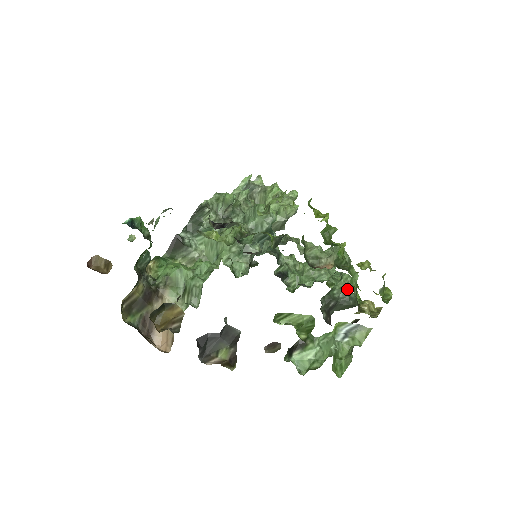
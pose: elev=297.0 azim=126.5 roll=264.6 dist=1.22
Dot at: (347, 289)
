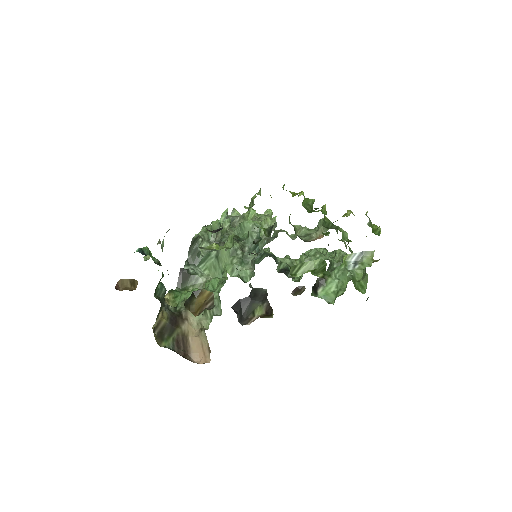
Dot at: occluded
